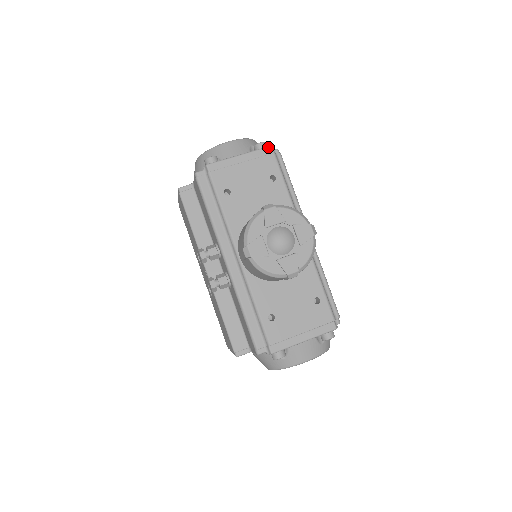
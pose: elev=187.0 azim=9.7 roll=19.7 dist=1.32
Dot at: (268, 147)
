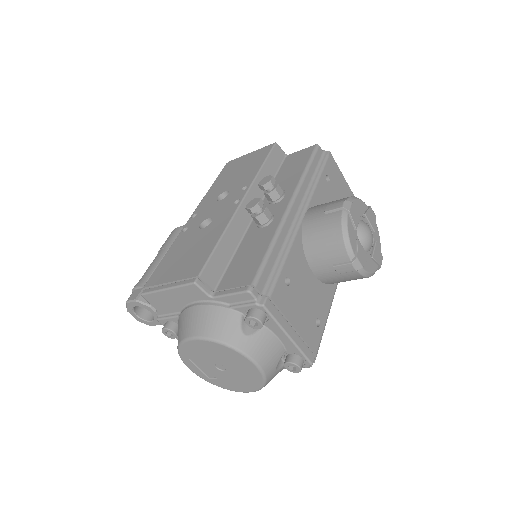
Dot at: occluded
